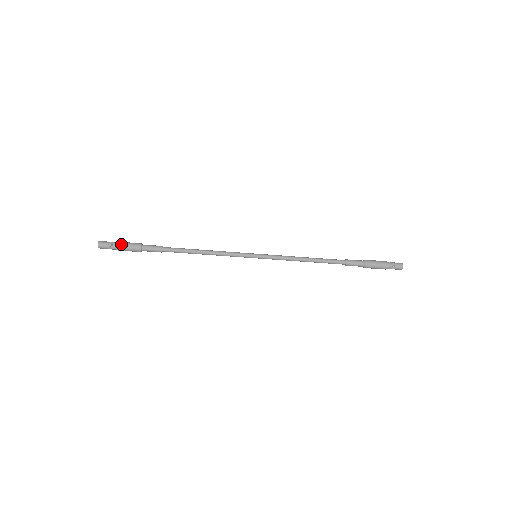
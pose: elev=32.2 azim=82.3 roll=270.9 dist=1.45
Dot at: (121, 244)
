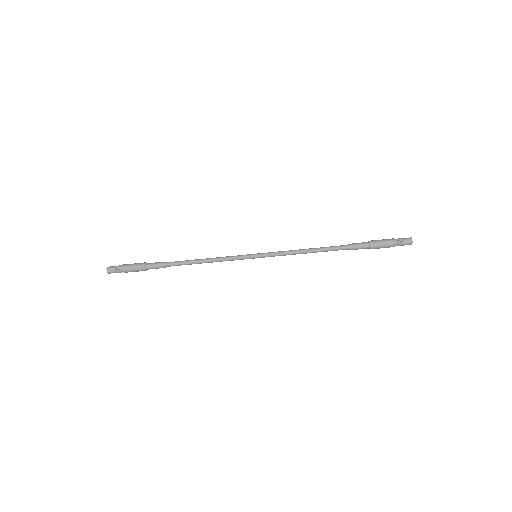
Dot at: (129, 264)
